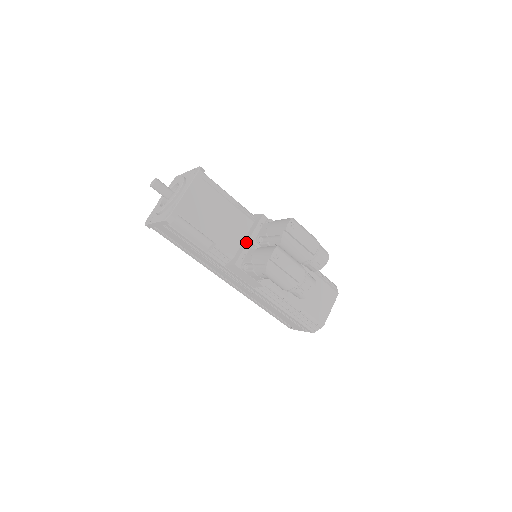
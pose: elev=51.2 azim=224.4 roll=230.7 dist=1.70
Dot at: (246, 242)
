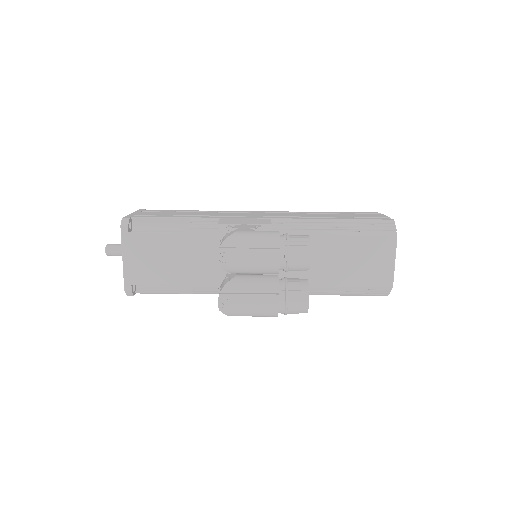
Dot at: (218, 268)
